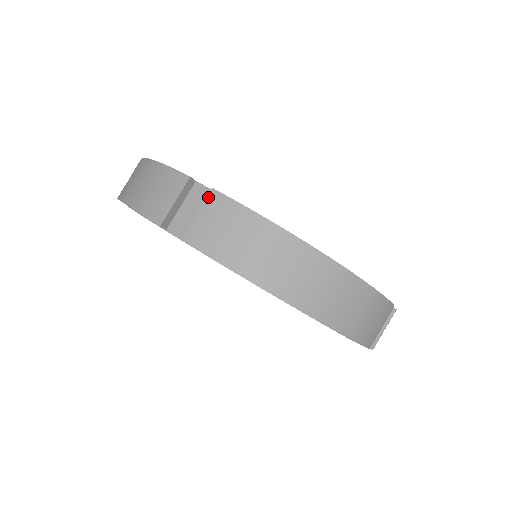
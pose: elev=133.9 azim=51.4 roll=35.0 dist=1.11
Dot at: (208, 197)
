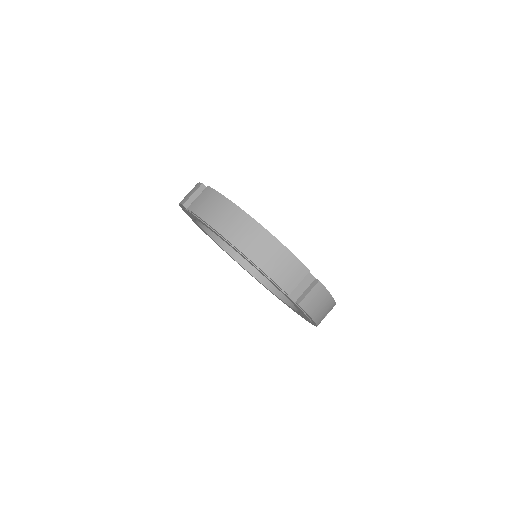
Dot at: (205, 189)
